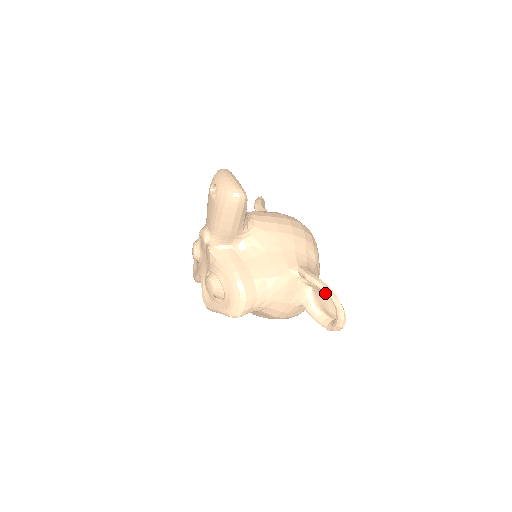
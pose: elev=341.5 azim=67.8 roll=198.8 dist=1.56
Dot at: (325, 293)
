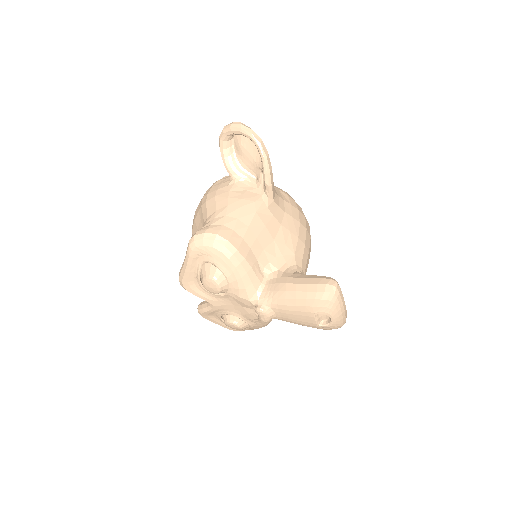
Dot at: occluded
